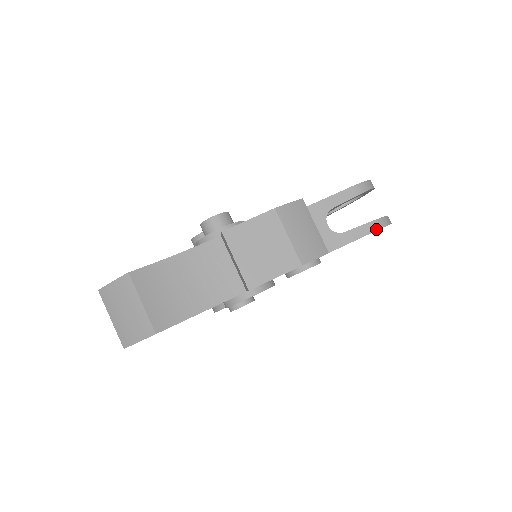
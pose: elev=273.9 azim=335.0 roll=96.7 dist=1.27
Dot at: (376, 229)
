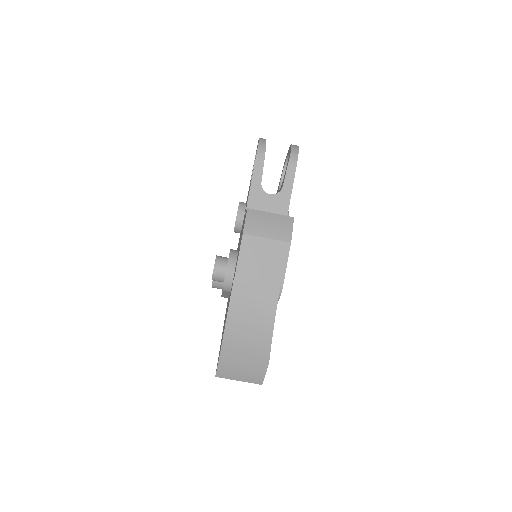
Dot at: (296, 163)
